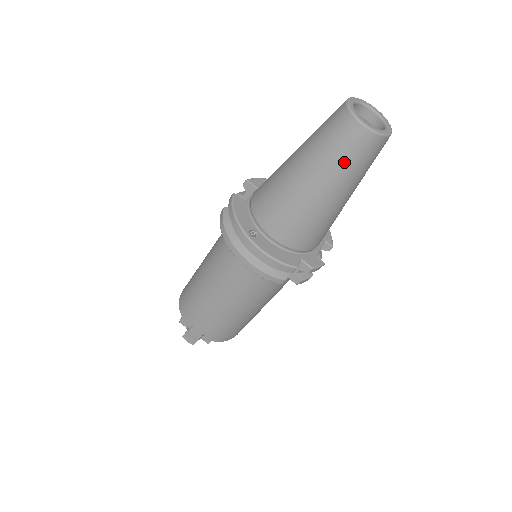
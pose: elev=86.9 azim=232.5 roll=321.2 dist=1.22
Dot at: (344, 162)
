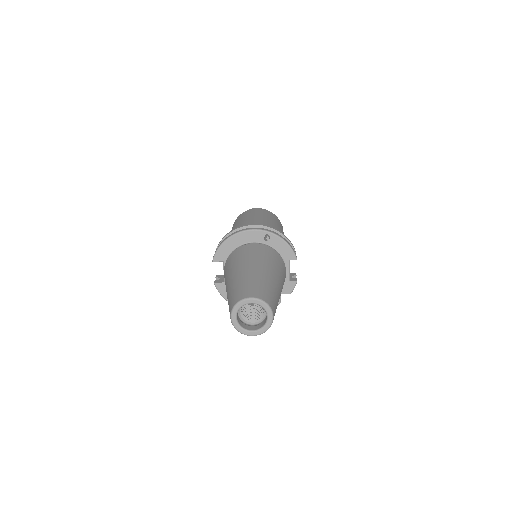
Dot at: occluded
